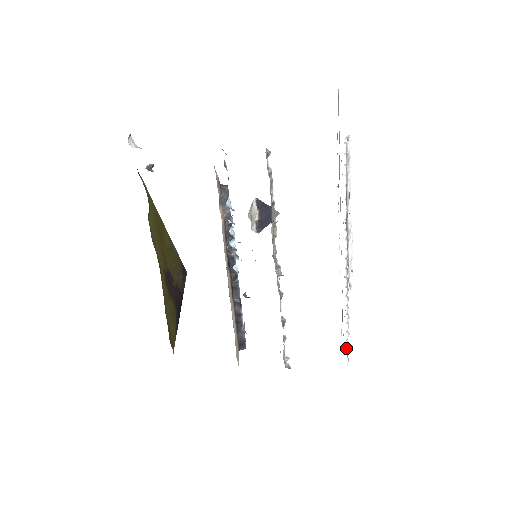
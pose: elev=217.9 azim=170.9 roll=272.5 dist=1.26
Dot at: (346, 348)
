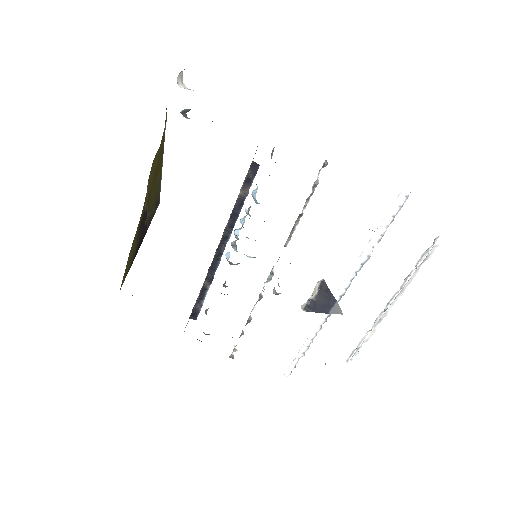
Dot at: (295, 365)
